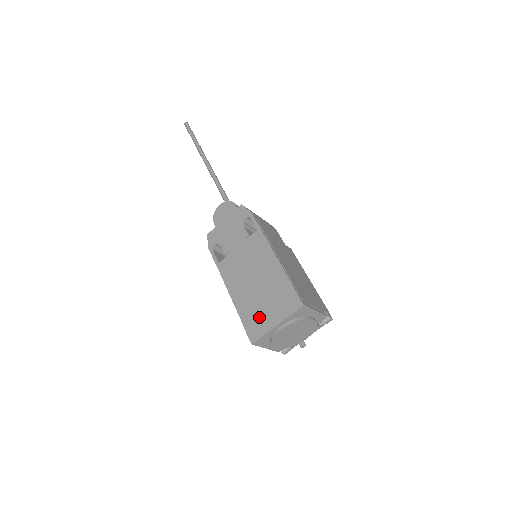
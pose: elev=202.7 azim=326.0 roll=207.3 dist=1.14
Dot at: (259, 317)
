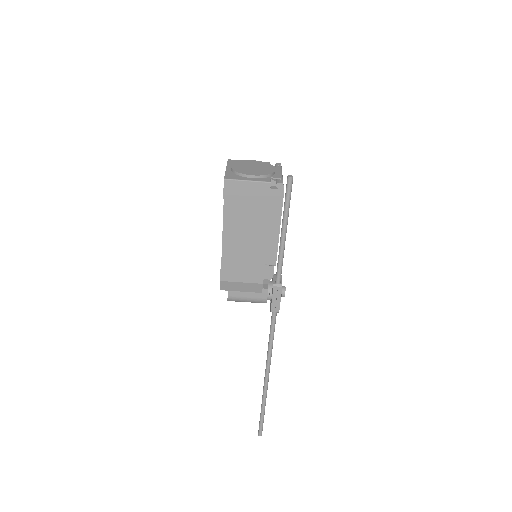
Dot at: occluded
